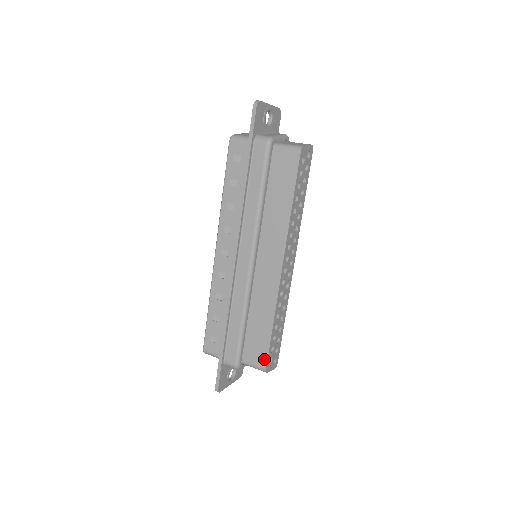
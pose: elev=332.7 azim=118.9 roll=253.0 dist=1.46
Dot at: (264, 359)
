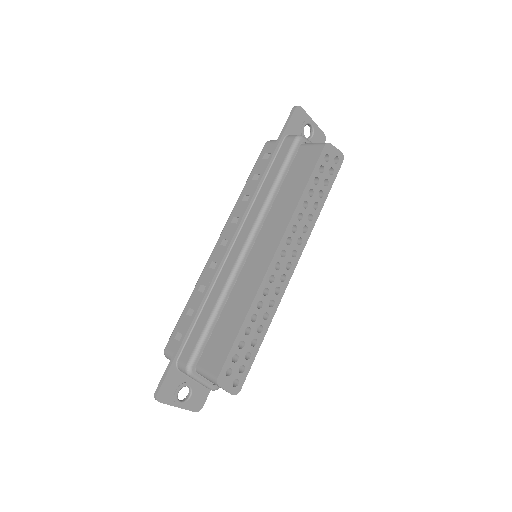
Dot at: (220, 364)
